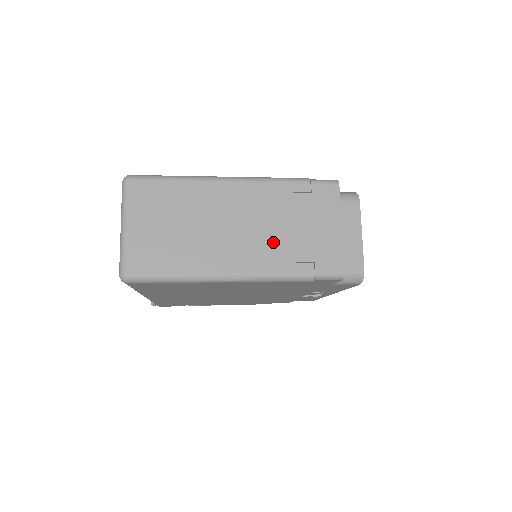
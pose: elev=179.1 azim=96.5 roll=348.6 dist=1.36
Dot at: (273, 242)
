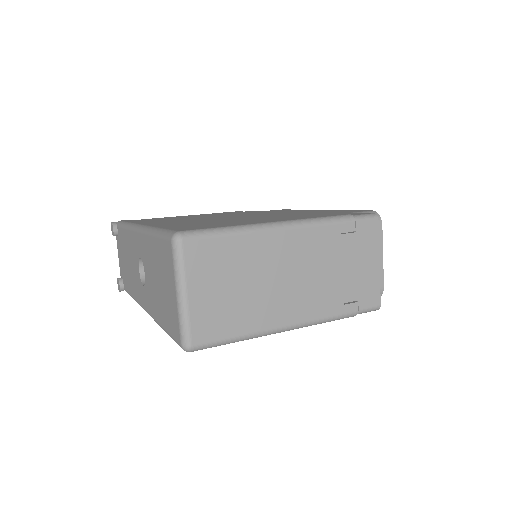
Dot at: (325, 287)
